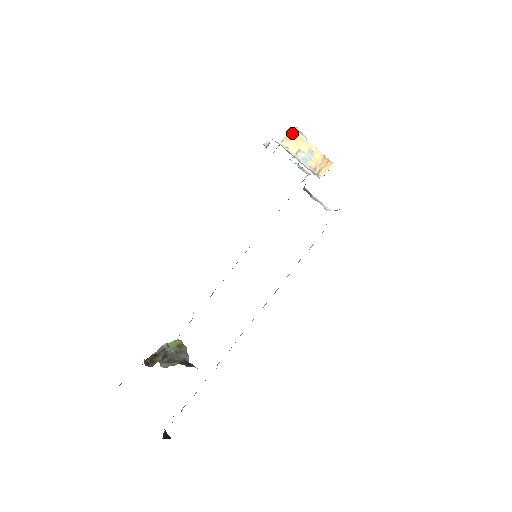
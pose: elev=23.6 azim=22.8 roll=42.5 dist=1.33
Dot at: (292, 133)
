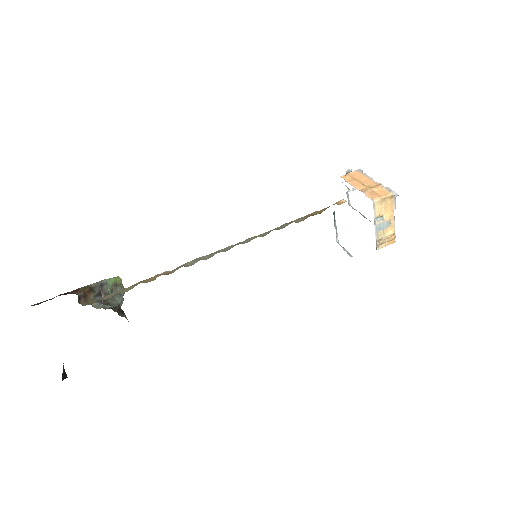
Dot at: (390, 197)
